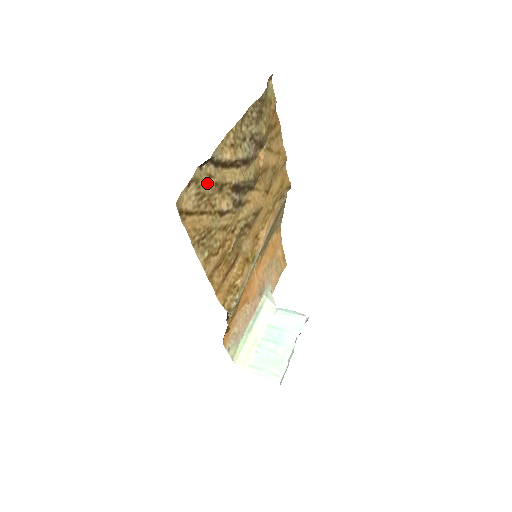
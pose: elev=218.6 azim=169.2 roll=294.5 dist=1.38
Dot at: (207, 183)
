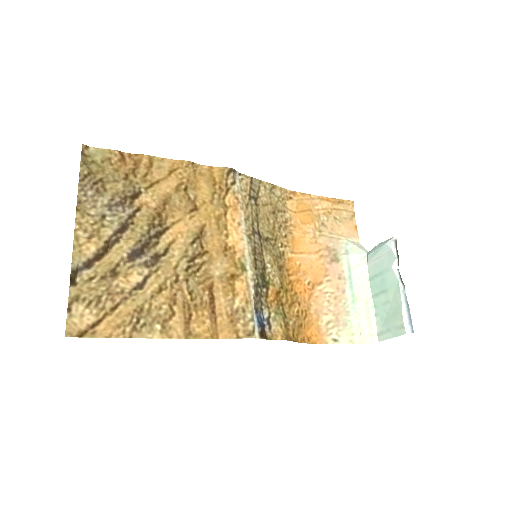
Dot at: (91, 288)
